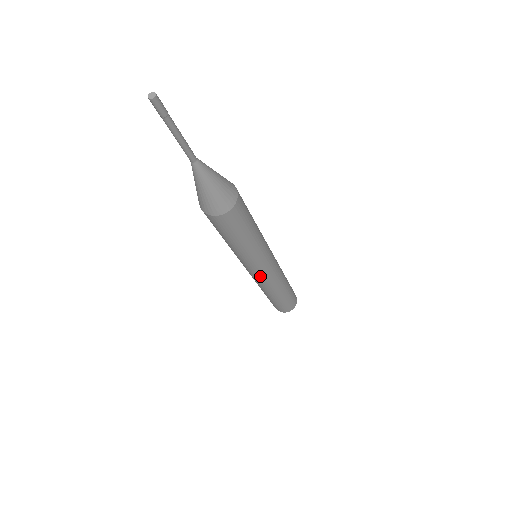
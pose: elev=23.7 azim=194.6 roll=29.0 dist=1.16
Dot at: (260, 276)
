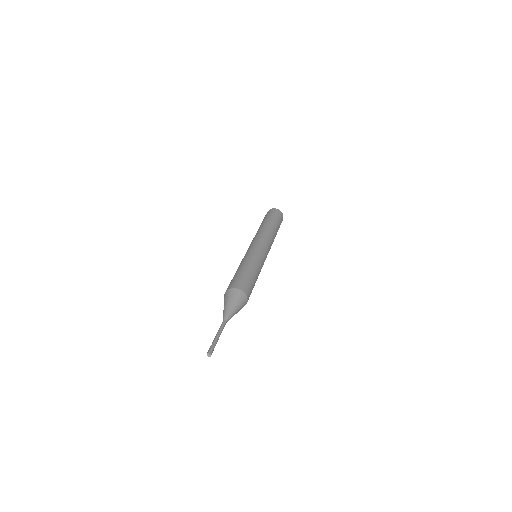
Dot at: occluded
